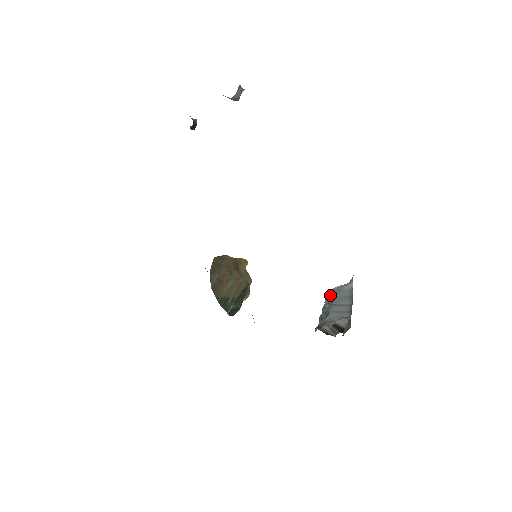
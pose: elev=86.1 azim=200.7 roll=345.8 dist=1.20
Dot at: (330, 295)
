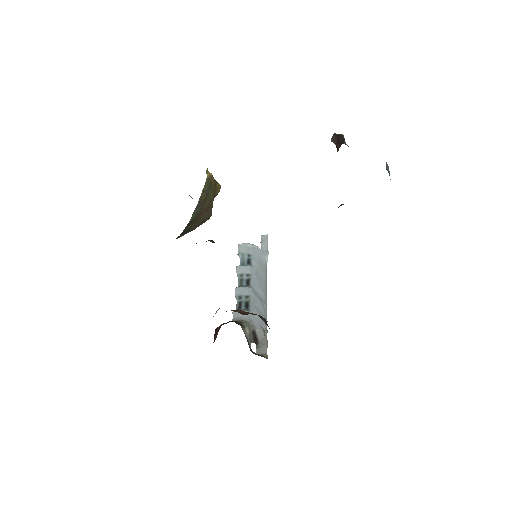
Dot at: (248, 255)
